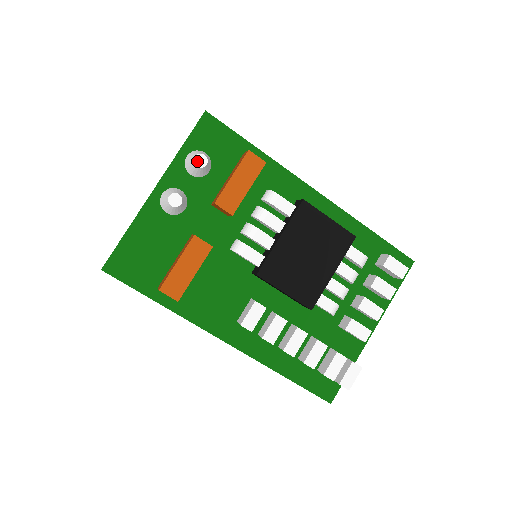
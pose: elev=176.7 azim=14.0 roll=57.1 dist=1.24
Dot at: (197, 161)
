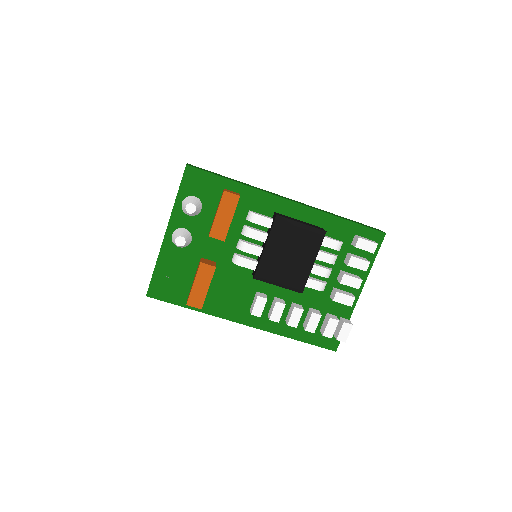
Dot at: (188, 209)
